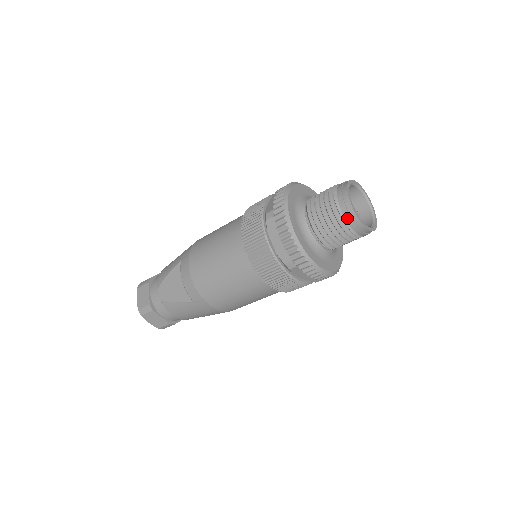
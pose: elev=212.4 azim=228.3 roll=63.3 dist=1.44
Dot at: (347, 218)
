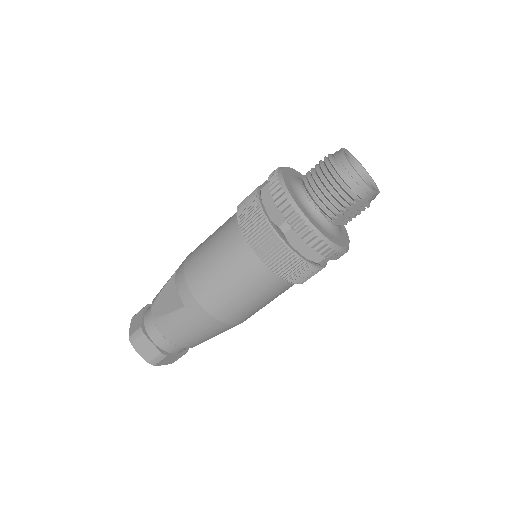
Dot at: (343, 172)
